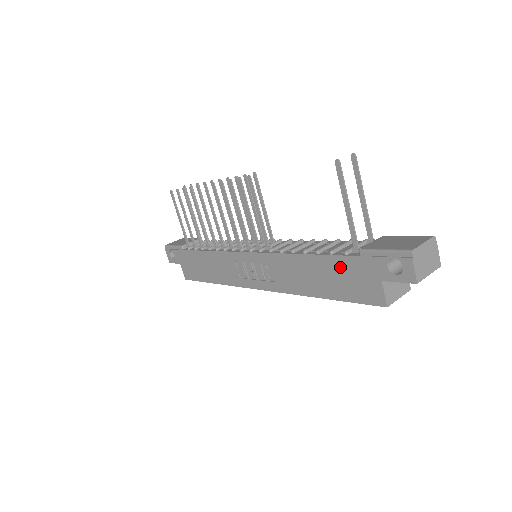
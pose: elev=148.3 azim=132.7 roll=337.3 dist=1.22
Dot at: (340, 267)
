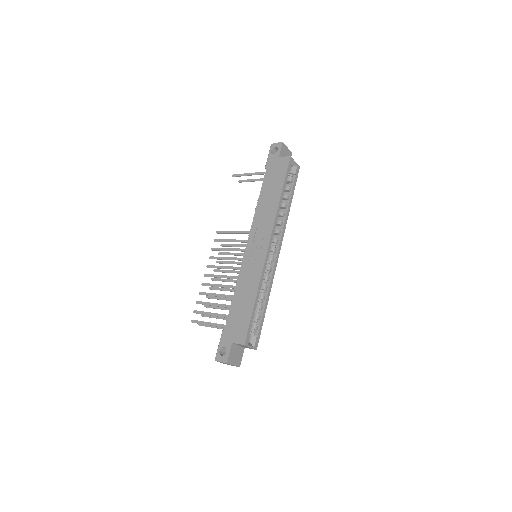
Dot at: (269, 178)
